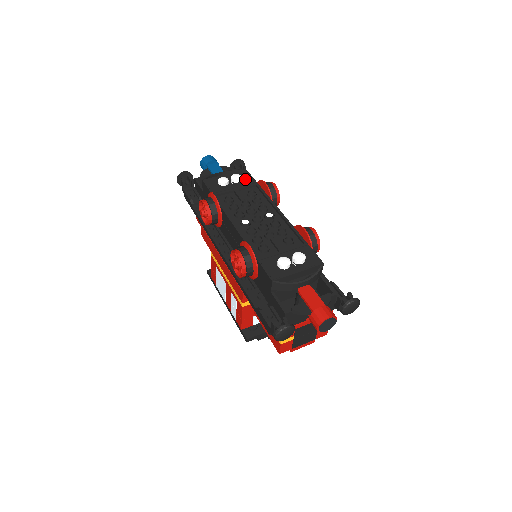
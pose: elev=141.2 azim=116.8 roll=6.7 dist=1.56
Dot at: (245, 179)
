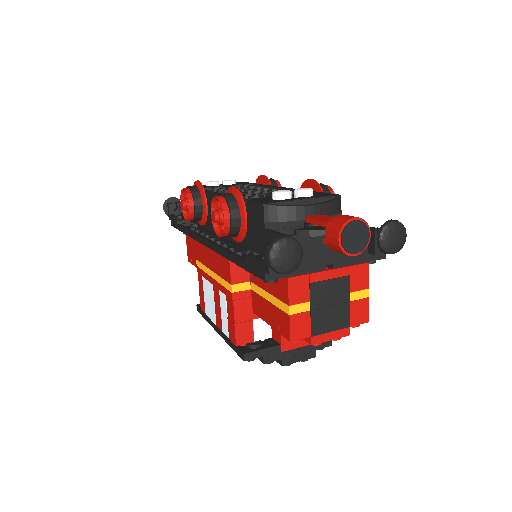
Dot at: (240, 183)
